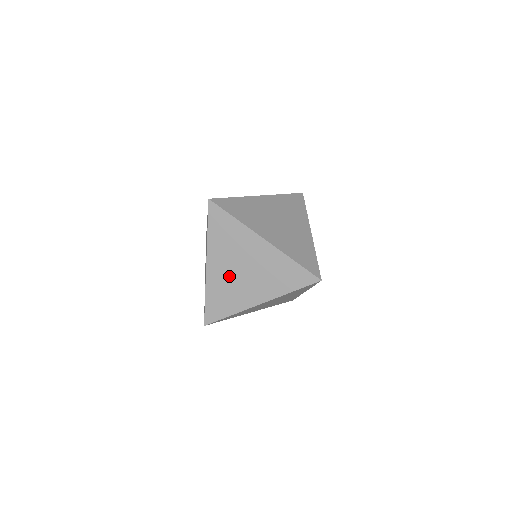
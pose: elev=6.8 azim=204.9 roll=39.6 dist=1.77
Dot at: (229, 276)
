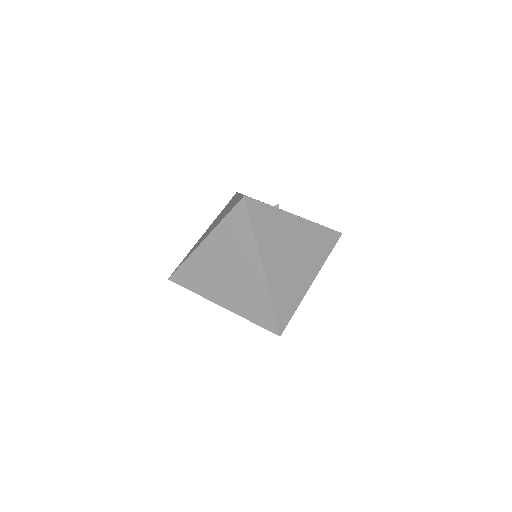
Dot at: (214, 265)
